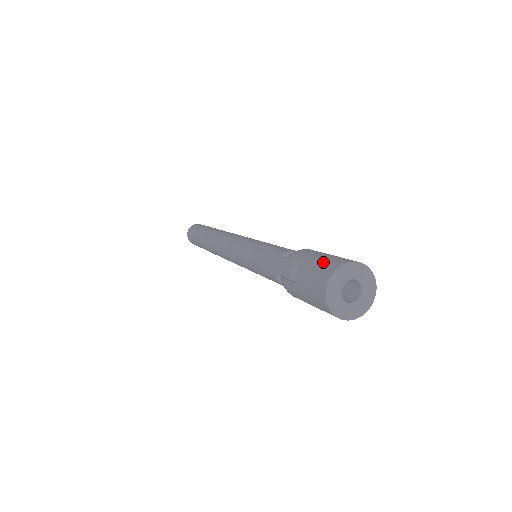
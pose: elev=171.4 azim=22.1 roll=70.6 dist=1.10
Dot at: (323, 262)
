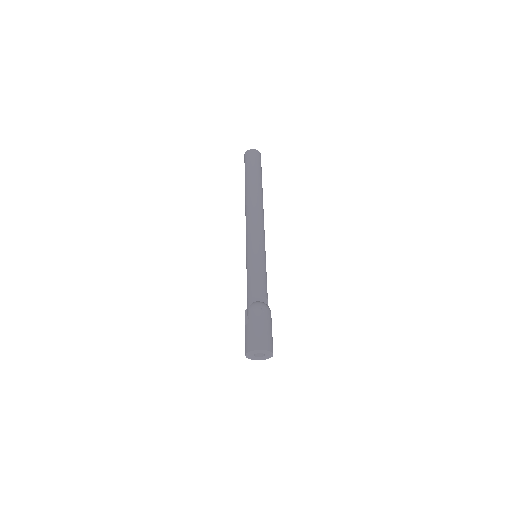
Dot at: (253, 337)
